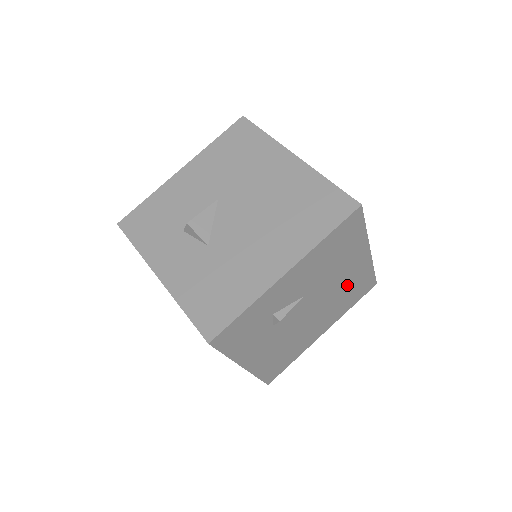
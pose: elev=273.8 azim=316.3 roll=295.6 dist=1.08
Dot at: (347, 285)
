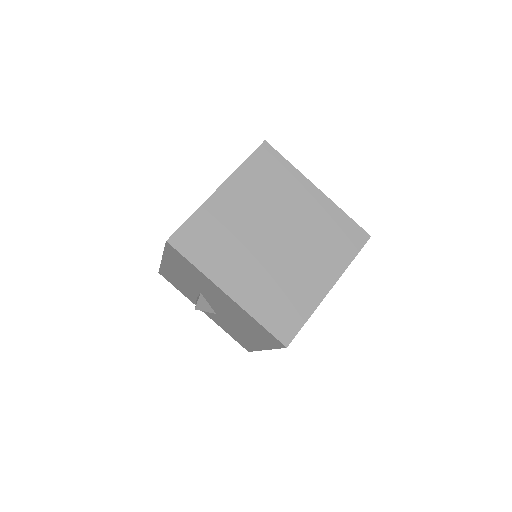
Dot at: occluded
